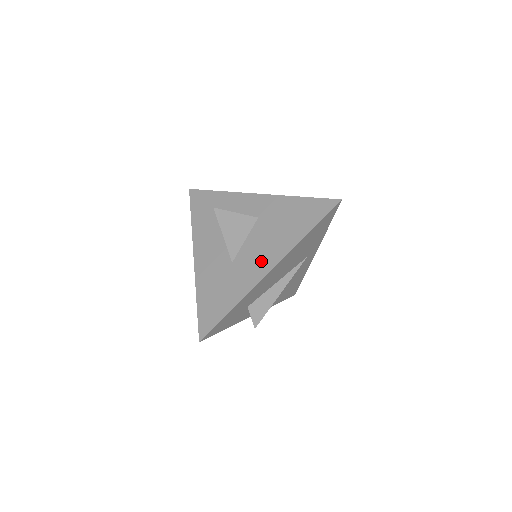
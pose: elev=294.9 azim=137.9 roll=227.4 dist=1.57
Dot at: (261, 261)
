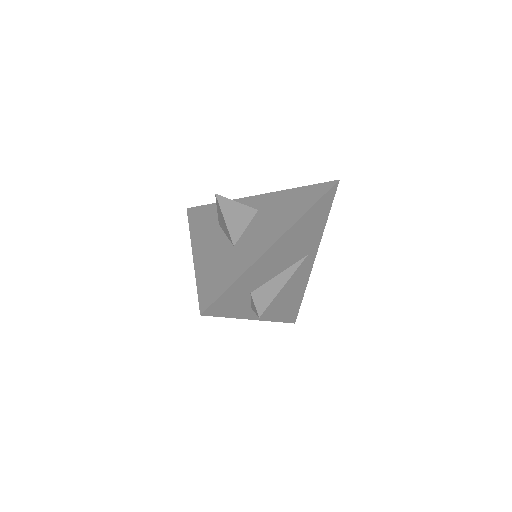
Dot at: (264, 238)
